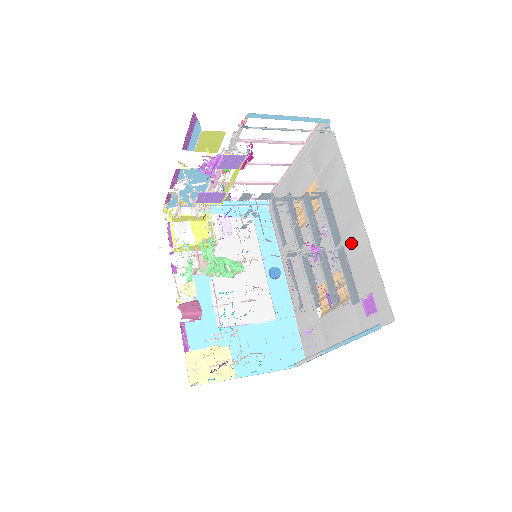
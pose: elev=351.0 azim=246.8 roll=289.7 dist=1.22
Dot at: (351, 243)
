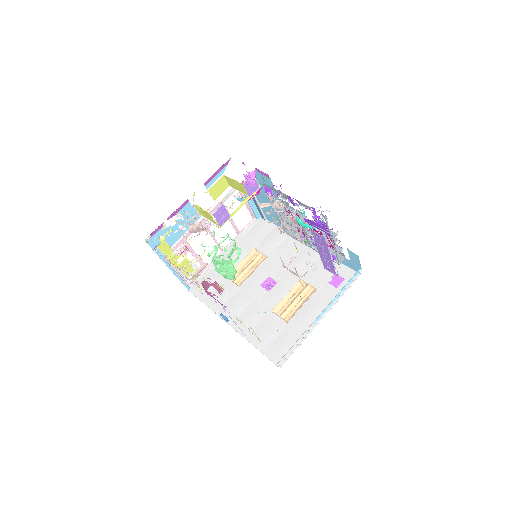
Dot at: (306, 260)
